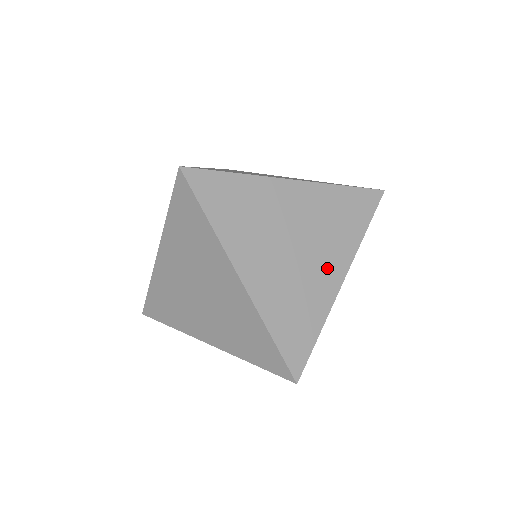
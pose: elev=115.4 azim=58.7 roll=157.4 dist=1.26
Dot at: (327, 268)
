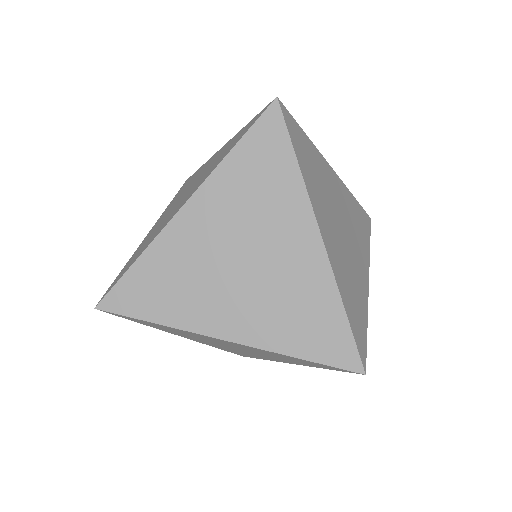
Dot at: (271, 358)
